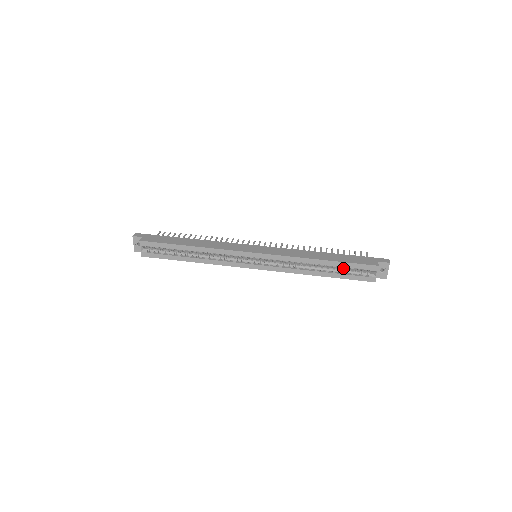
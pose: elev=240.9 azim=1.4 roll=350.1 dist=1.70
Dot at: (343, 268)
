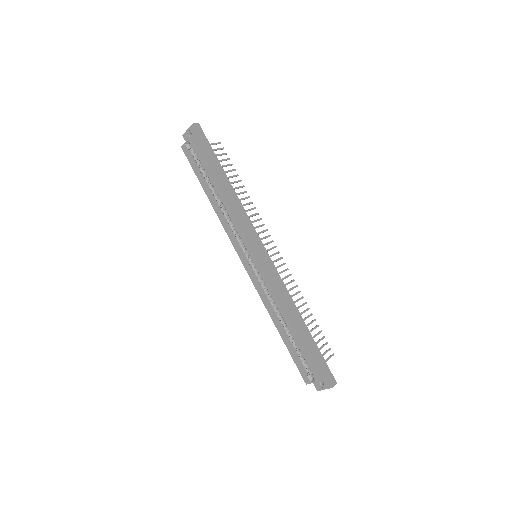
Dot at: occluded
